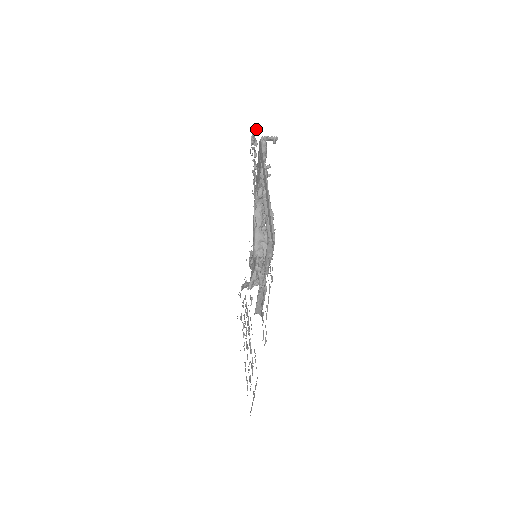
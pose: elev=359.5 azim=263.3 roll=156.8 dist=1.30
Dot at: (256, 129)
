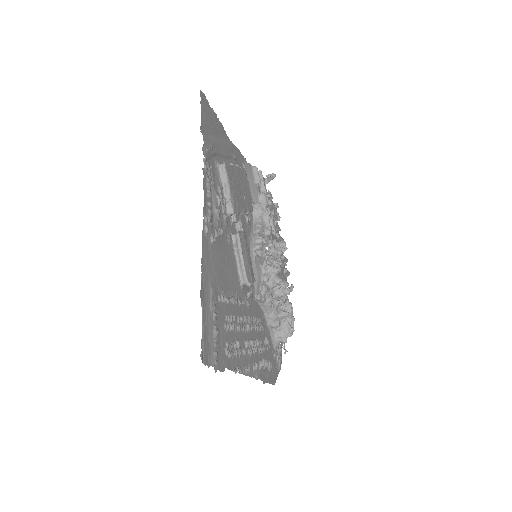
Dot at: (268, 190)
